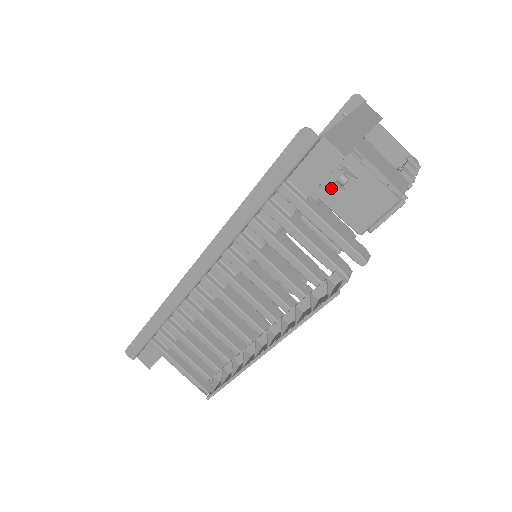
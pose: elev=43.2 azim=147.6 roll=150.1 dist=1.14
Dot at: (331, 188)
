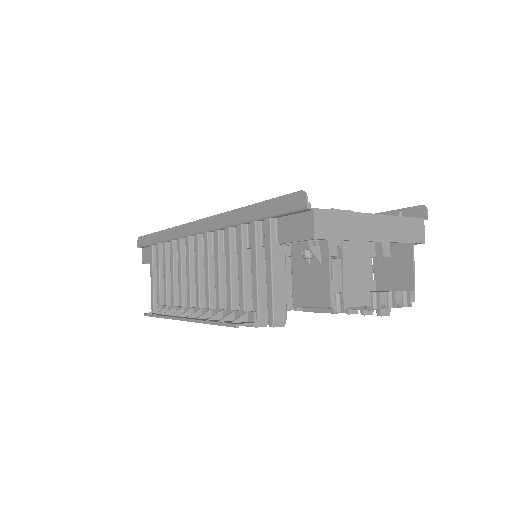
Dot at: occluded
